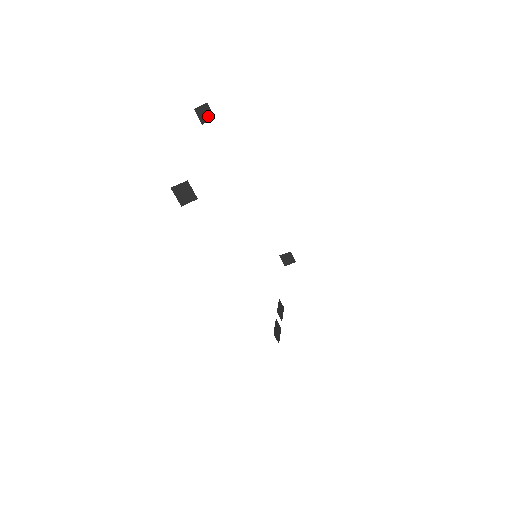
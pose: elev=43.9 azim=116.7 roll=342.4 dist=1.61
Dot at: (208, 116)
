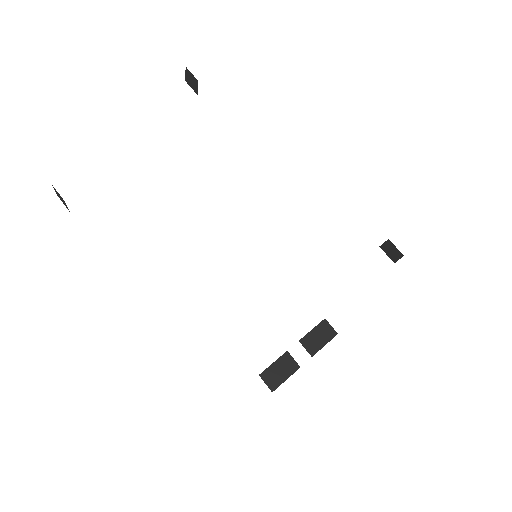
Dot at: (195, 82)
